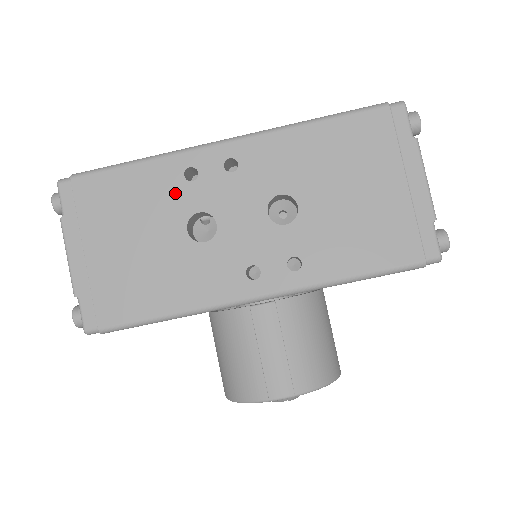
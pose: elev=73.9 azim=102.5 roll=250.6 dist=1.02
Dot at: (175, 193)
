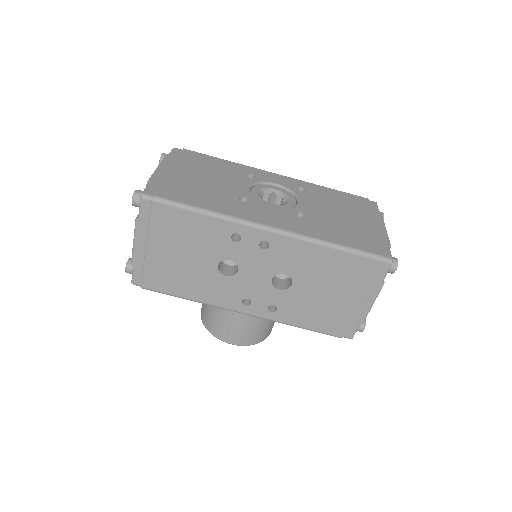
Dot at: (220, 243)
